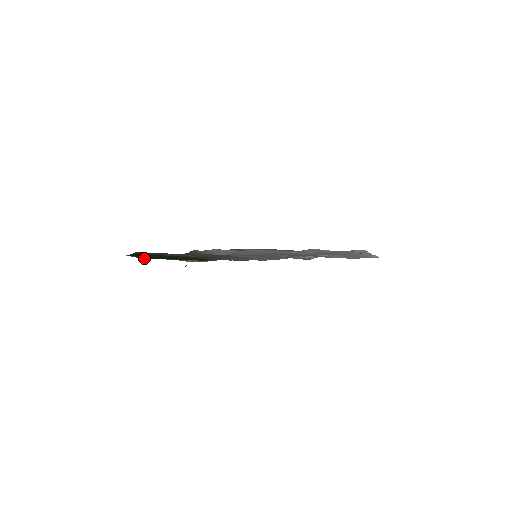
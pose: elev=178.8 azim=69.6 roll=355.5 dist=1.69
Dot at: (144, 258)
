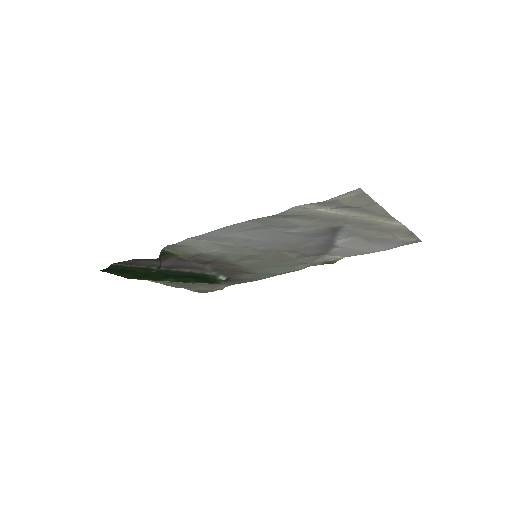
Dot at: (132, 277)
